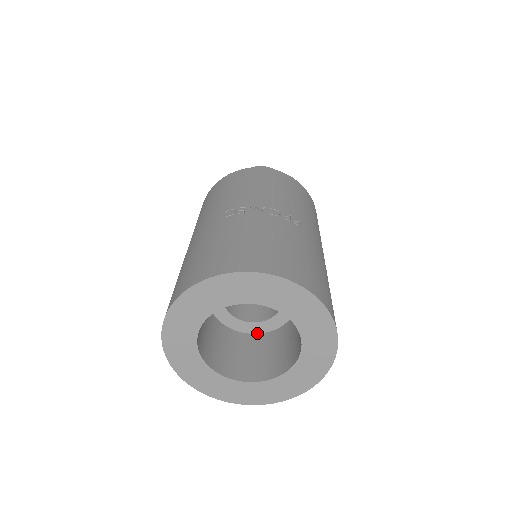
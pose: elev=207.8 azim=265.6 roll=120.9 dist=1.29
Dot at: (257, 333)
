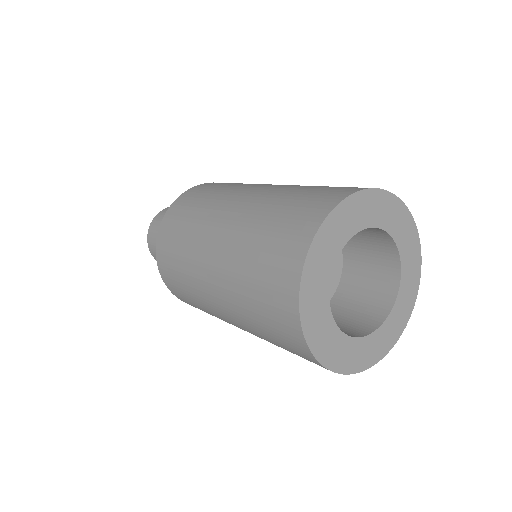
Dot at: occluded
